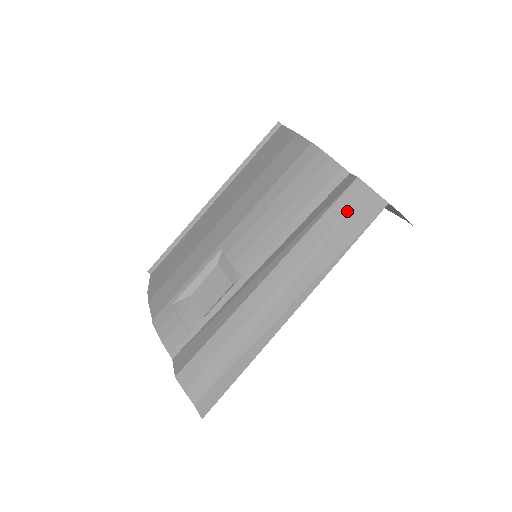
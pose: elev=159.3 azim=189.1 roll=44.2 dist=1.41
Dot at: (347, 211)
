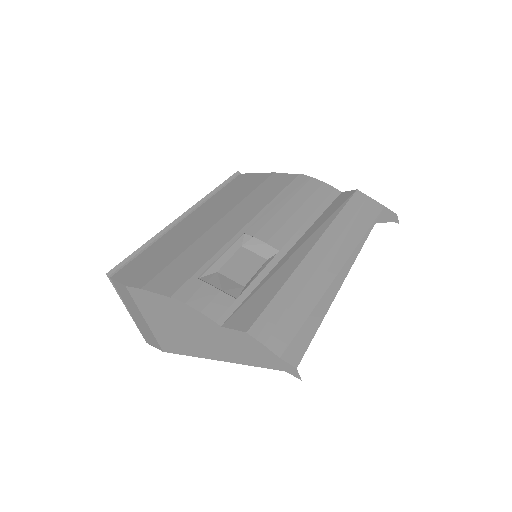
Dot at: (360, 207)
